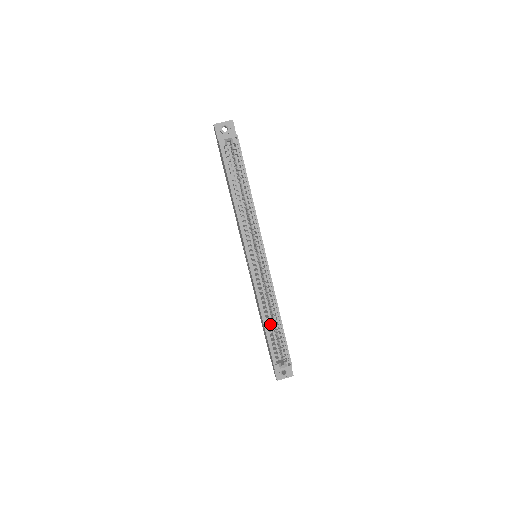
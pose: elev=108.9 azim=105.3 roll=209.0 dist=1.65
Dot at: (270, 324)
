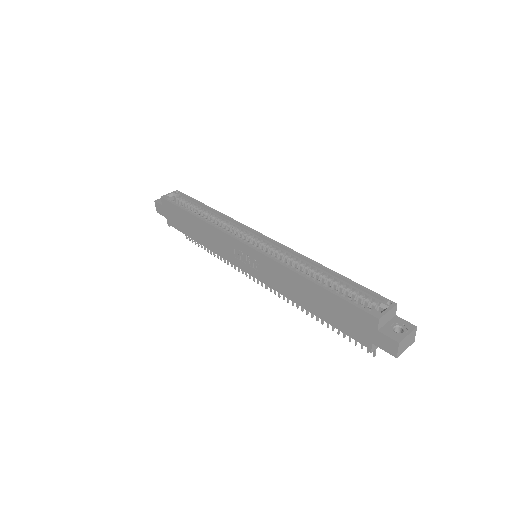
Dot at: occluded
